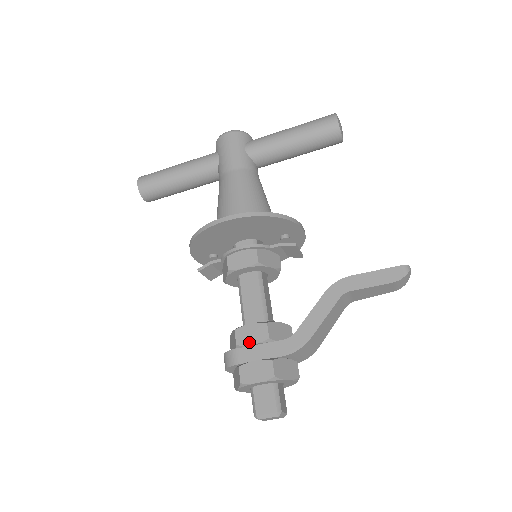
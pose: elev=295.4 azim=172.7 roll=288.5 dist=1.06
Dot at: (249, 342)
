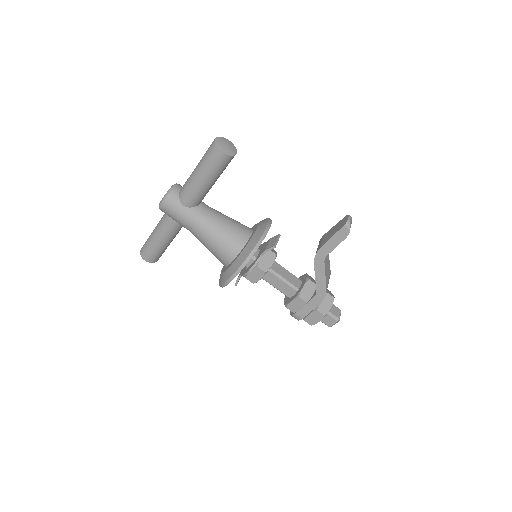
Dot at: (298, 309)
